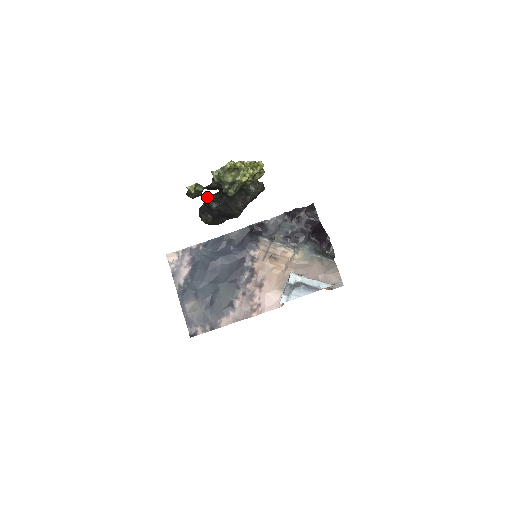
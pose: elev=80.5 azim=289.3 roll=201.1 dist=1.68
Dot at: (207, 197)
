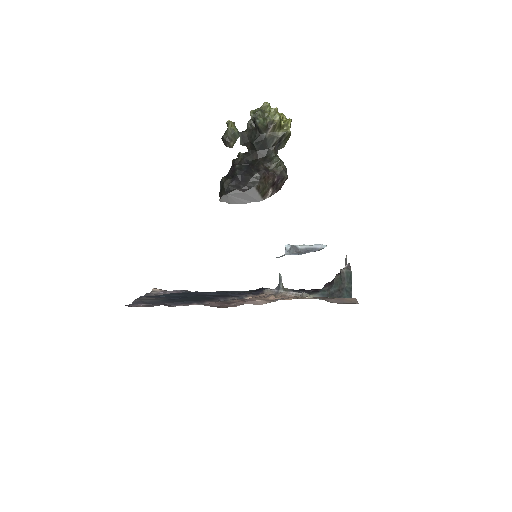
Dot at: (236, 159)
